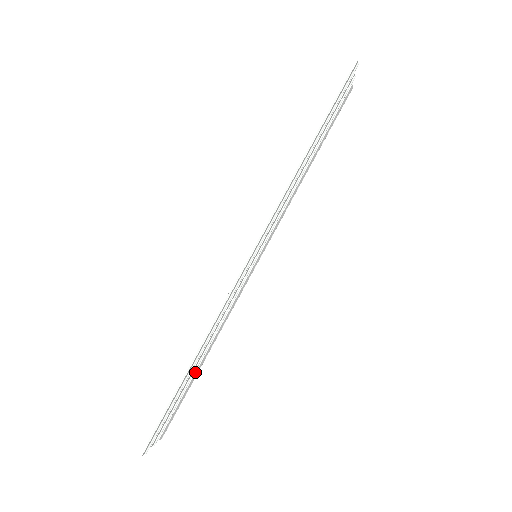
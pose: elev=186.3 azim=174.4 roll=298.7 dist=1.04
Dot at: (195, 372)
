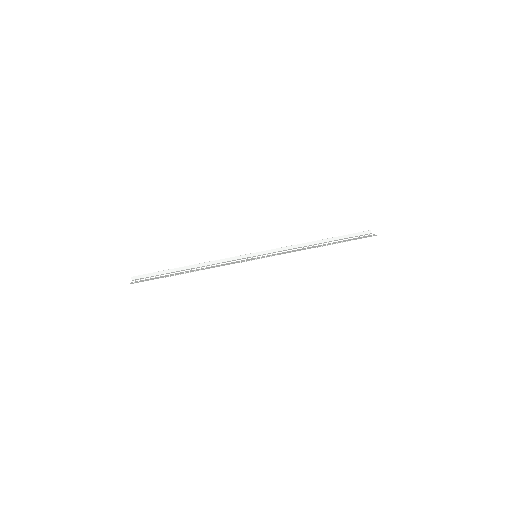
Dot at: occluded
